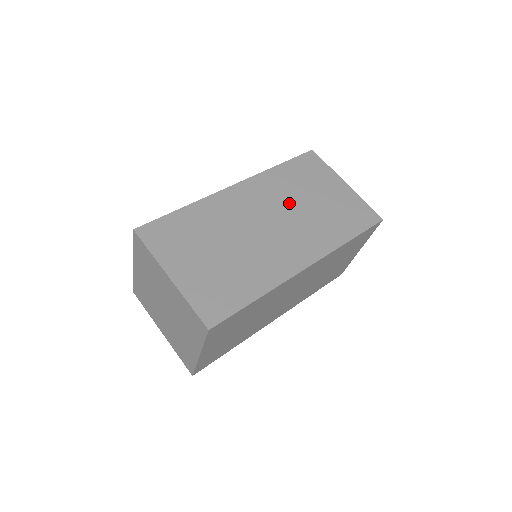
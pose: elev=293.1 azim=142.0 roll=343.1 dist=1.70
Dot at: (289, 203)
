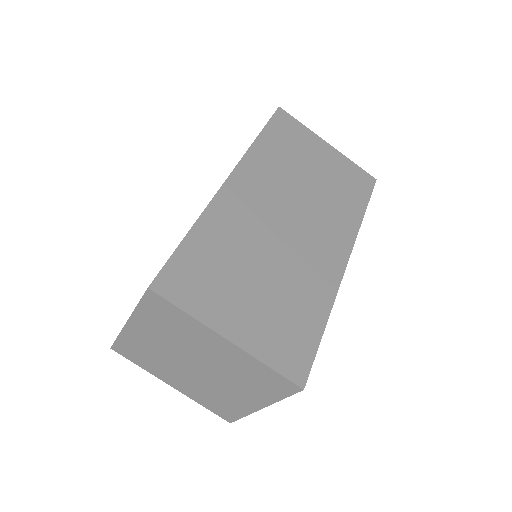
Dot at: (293, 186)
